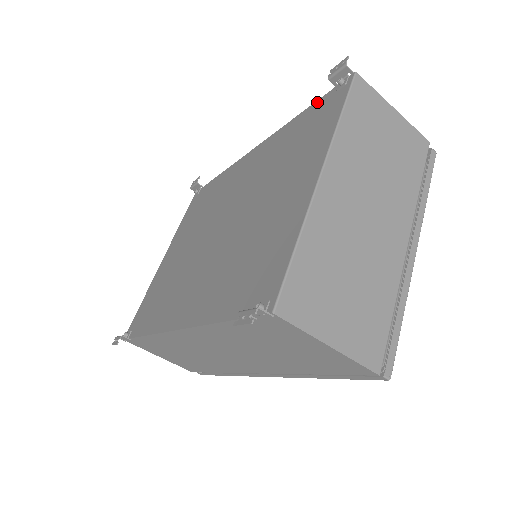
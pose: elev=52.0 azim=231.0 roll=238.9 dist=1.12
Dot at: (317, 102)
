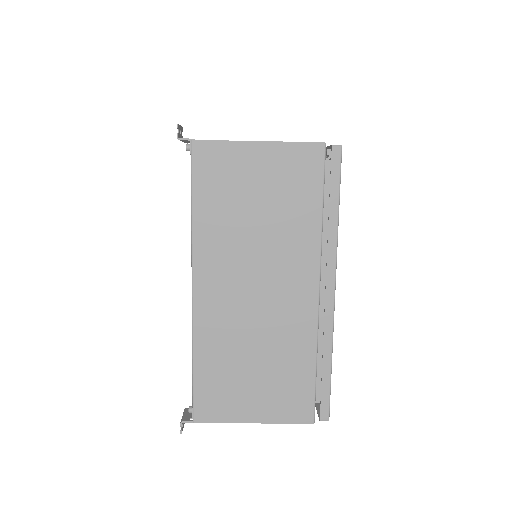
Dot at: occluded
